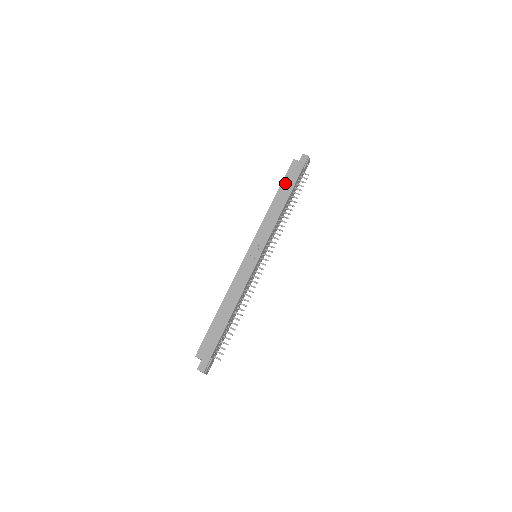
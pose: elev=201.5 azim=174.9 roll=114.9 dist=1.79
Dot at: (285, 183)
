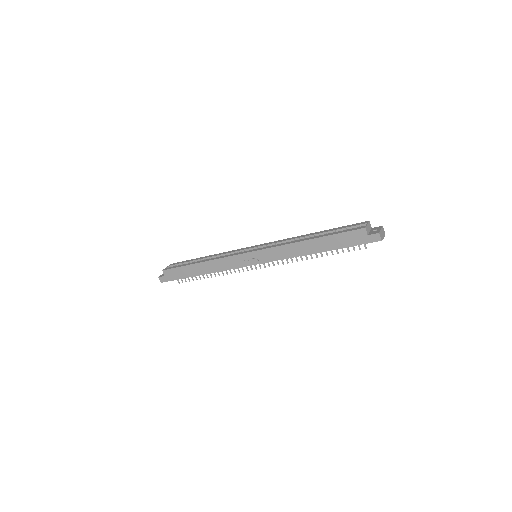
Dot at: (332, 239)
